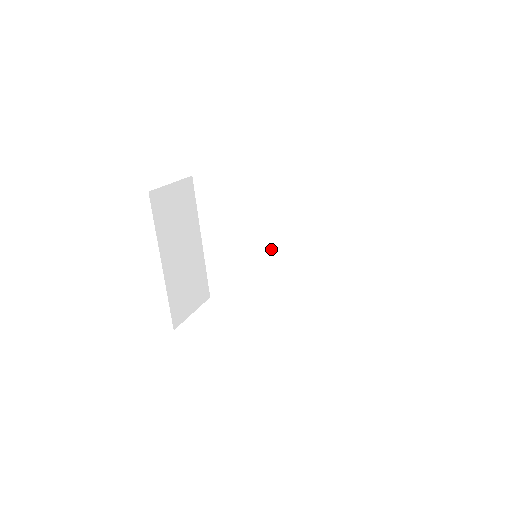
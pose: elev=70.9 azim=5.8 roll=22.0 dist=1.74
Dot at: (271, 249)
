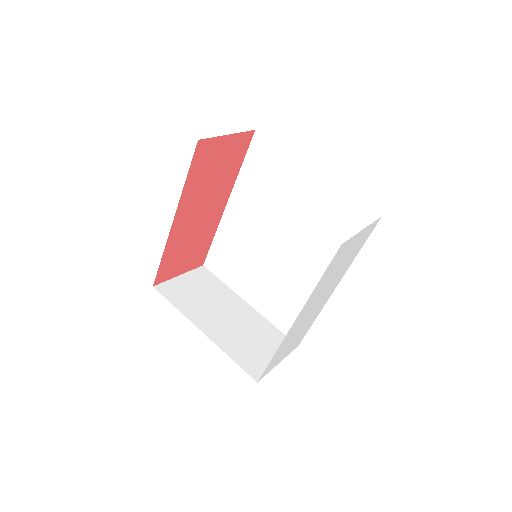
Dot at: (282, 250)
